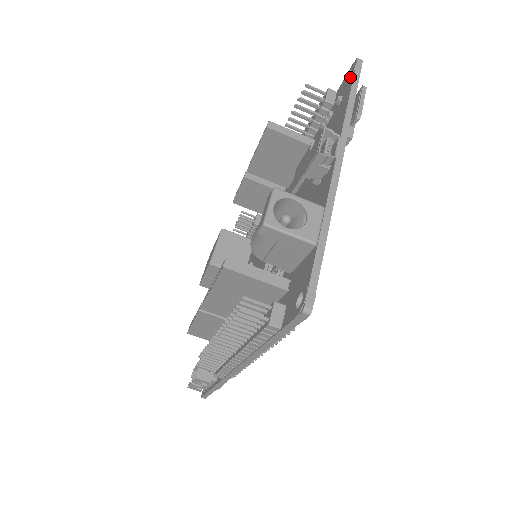
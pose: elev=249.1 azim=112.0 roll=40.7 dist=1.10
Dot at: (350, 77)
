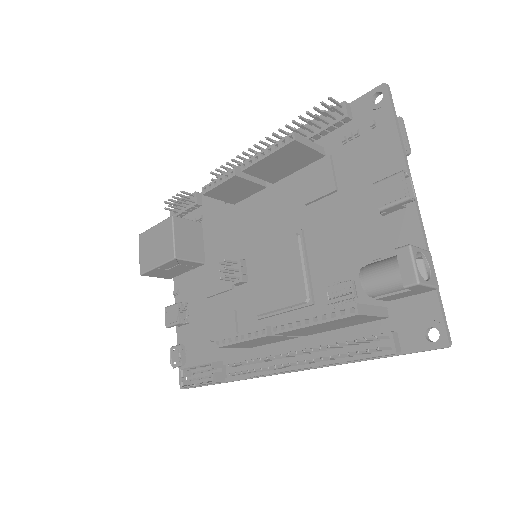
Dot at: (384, 103)
